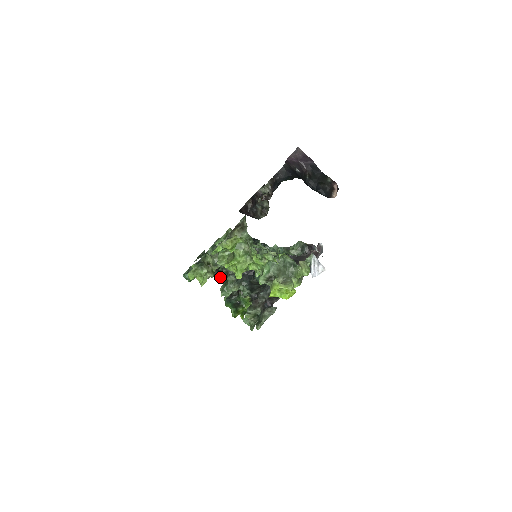
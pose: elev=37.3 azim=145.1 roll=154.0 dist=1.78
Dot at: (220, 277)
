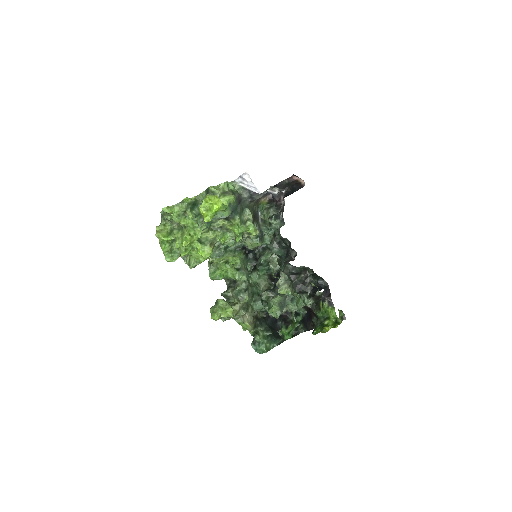
Dot at: occluded
